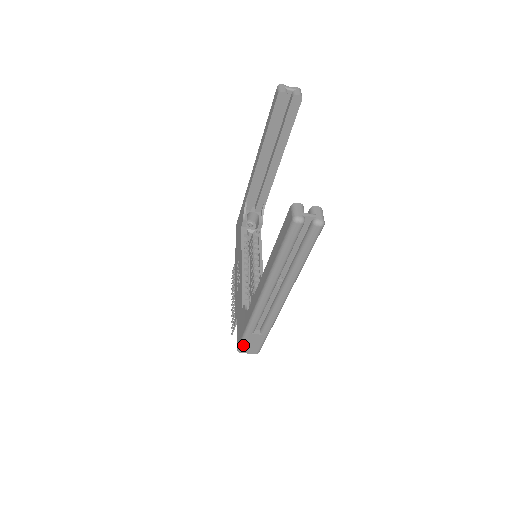
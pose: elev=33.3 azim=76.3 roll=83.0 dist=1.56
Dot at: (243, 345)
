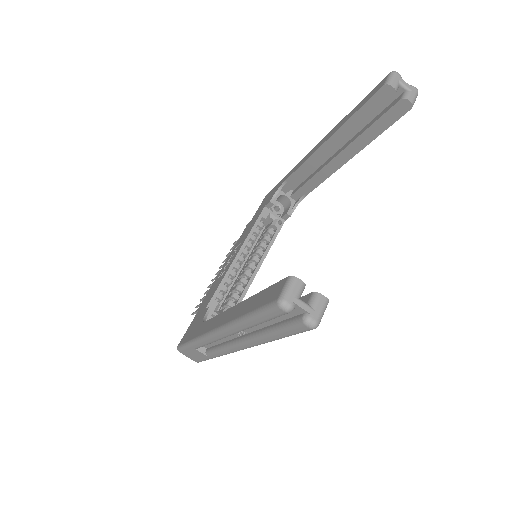
Dot at: (184, 349)
